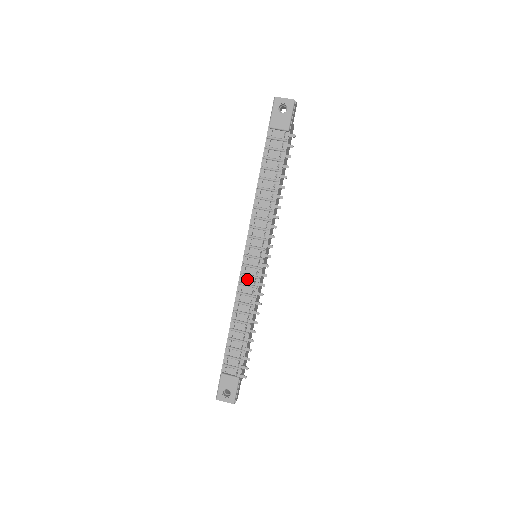
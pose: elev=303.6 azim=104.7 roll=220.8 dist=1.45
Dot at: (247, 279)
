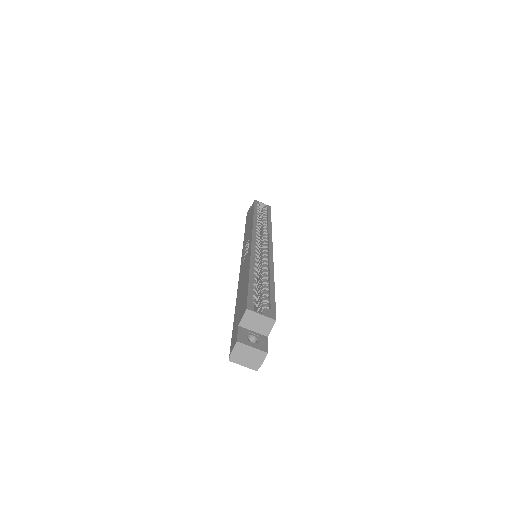
Dot at: occluded
